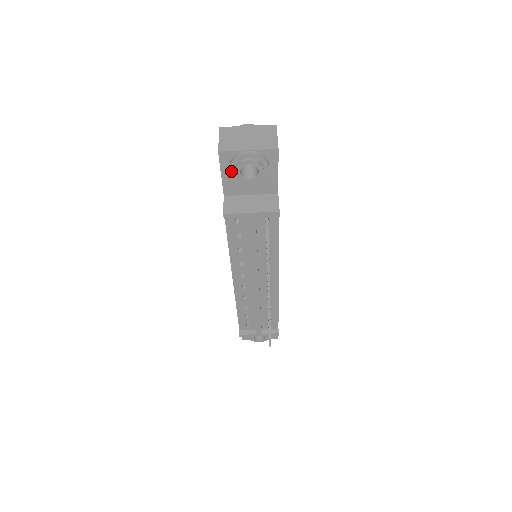
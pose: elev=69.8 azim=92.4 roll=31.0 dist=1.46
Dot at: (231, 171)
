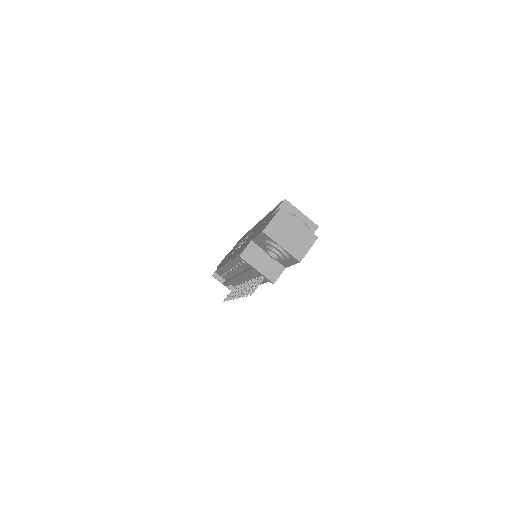
Dot at: (263, 243)
